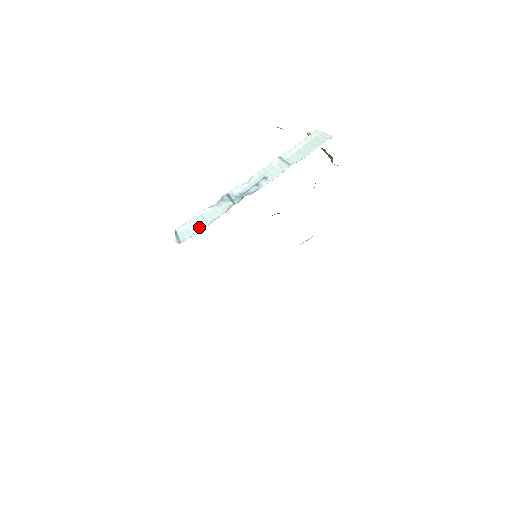
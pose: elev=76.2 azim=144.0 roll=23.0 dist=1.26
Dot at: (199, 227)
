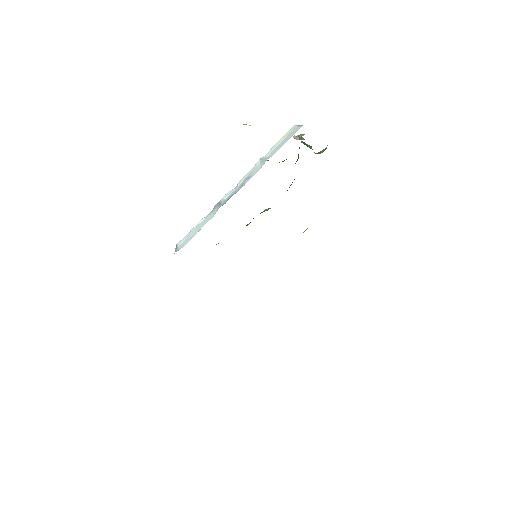
Dot at: (193, 235)
